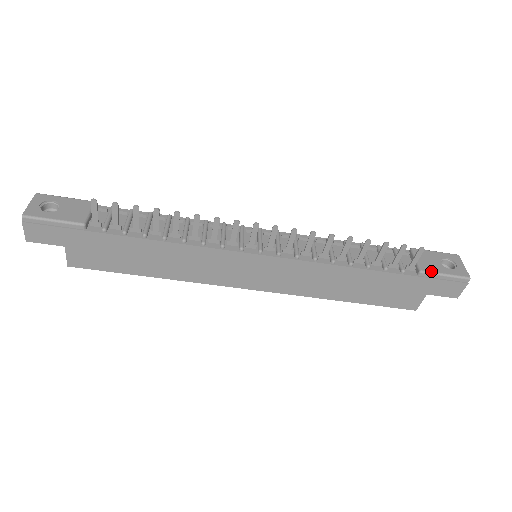
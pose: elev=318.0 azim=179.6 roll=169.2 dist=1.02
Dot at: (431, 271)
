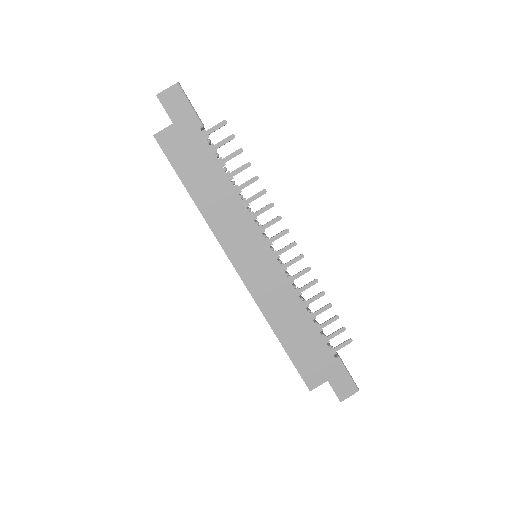
Dot at: occluded
